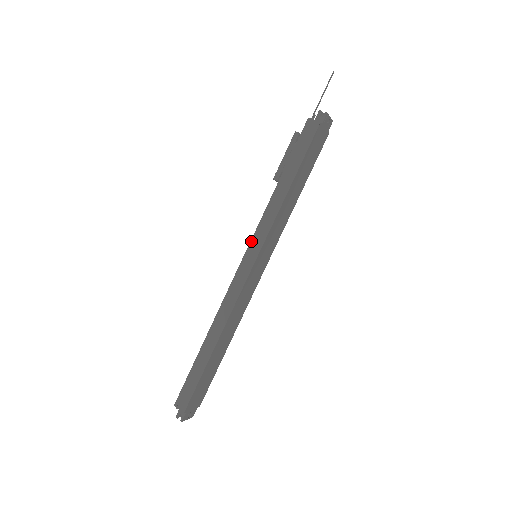
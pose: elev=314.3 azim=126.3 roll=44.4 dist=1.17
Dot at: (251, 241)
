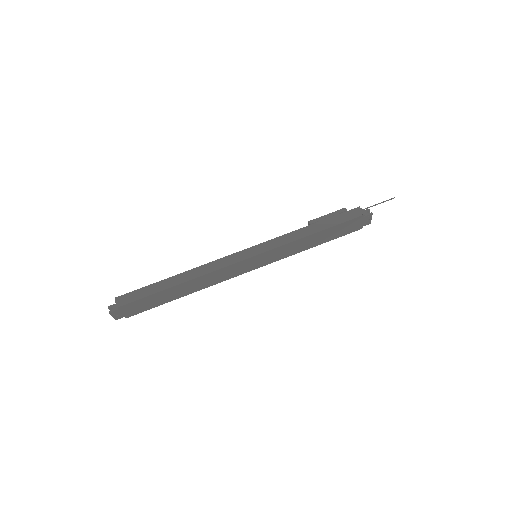
Dot at: (263, 243)
